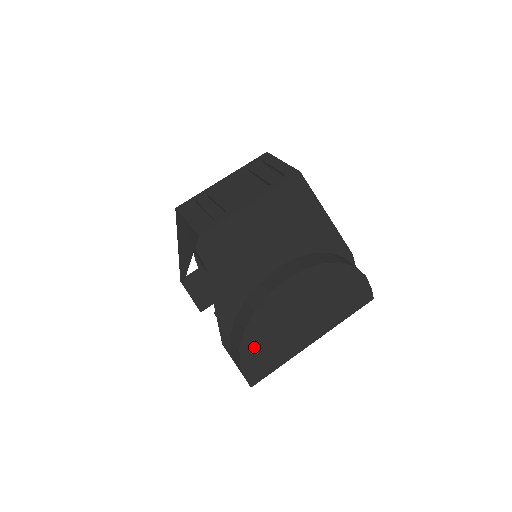
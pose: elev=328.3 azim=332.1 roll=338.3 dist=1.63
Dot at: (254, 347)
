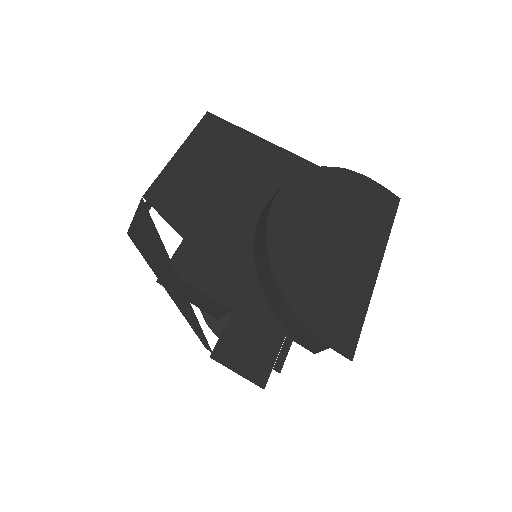
Dot at: (305, 296)
